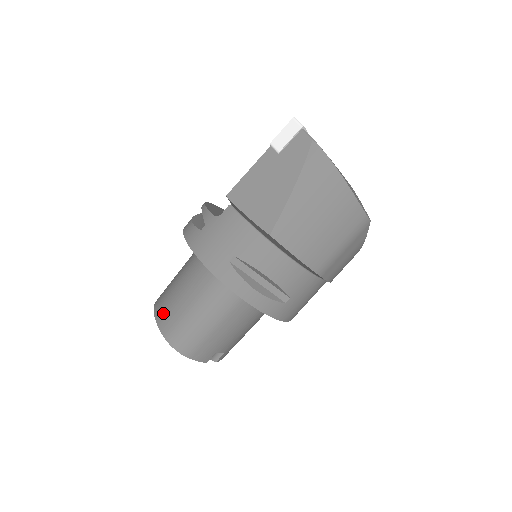
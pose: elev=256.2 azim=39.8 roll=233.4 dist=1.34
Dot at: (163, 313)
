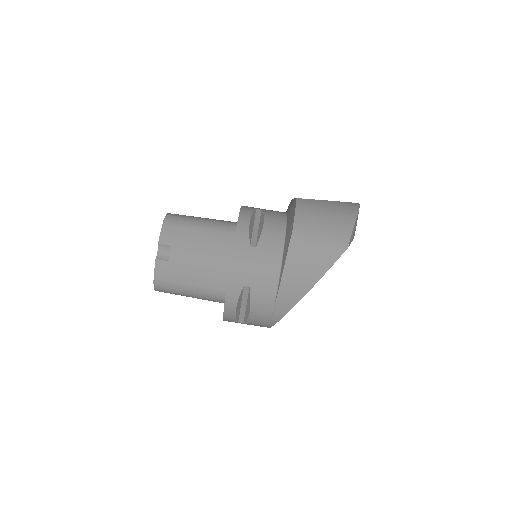
Dot at: occluded
